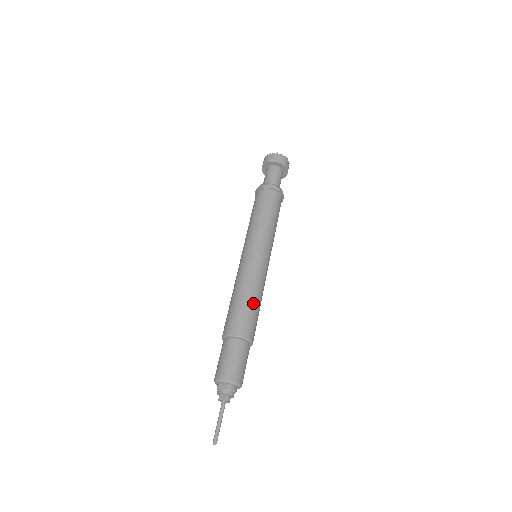
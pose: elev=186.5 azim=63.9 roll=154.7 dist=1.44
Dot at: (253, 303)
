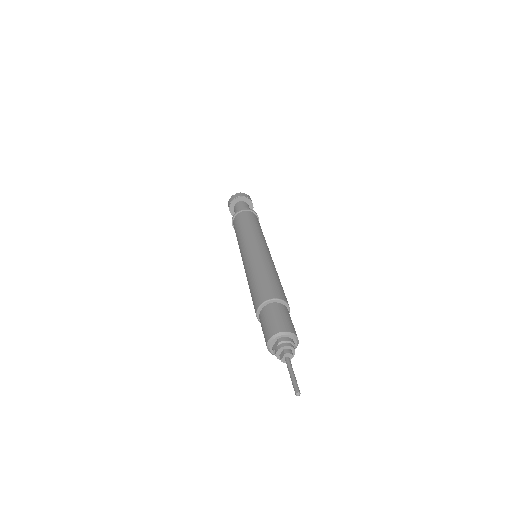
Dot at: (264, 275)
